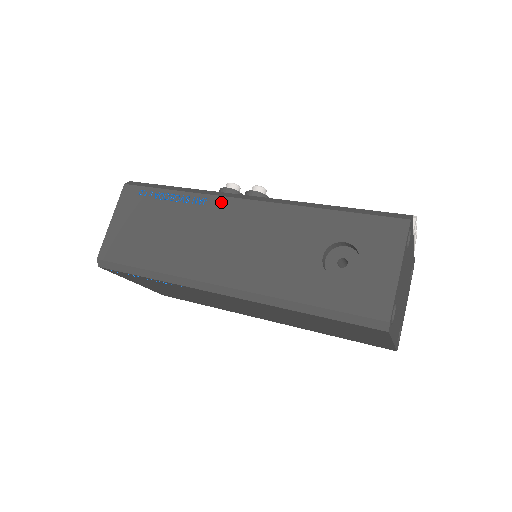
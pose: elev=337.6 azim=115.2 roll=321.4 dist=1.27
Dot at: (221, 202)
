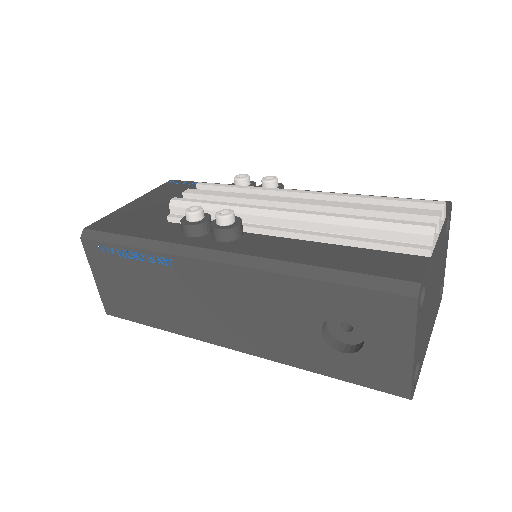
Dot at: (188, 264)
